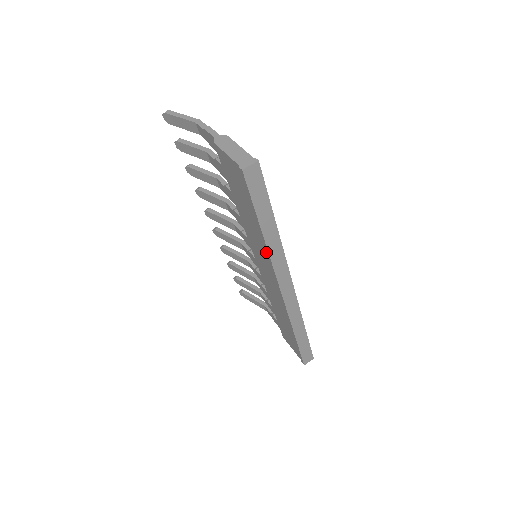
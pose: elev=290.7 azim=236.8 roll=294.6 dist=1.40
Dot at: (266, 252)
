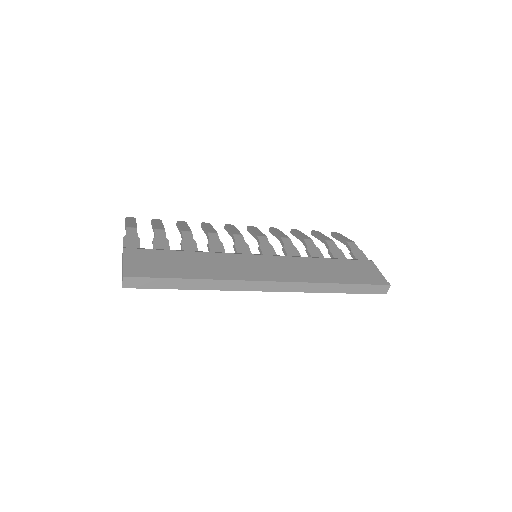
Dot at: (216, 287)
